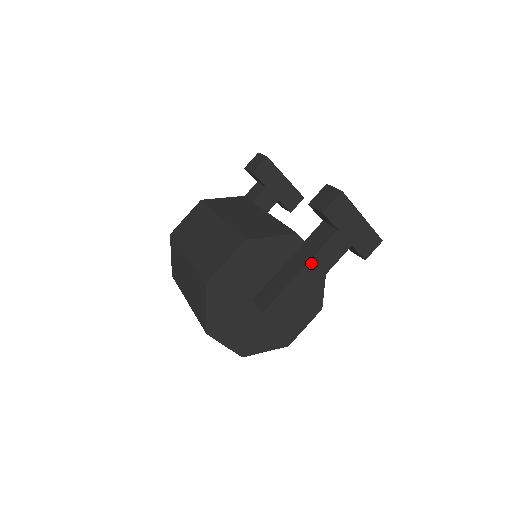
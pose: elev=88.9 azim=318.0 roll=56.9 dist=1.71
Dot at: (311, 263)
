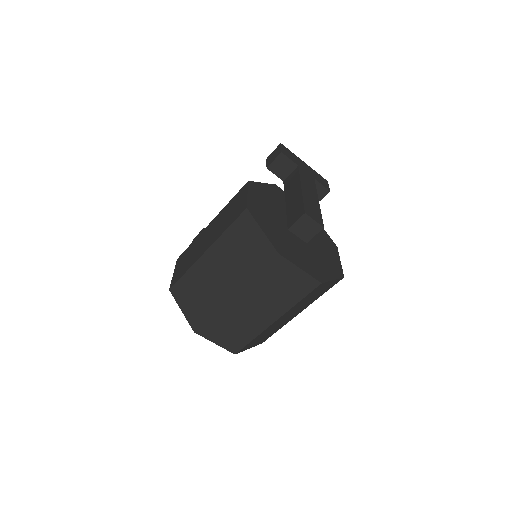
Dot at: (302, 184)
